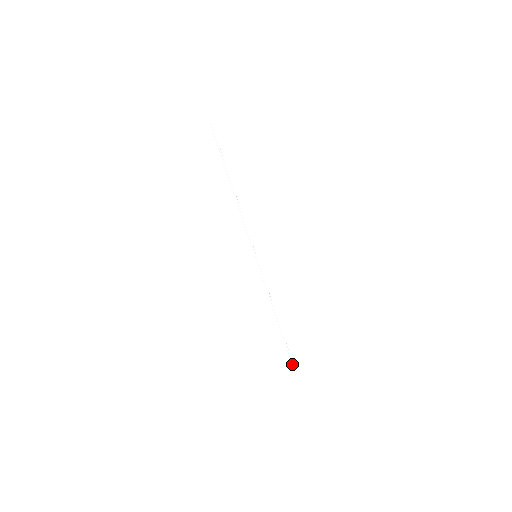
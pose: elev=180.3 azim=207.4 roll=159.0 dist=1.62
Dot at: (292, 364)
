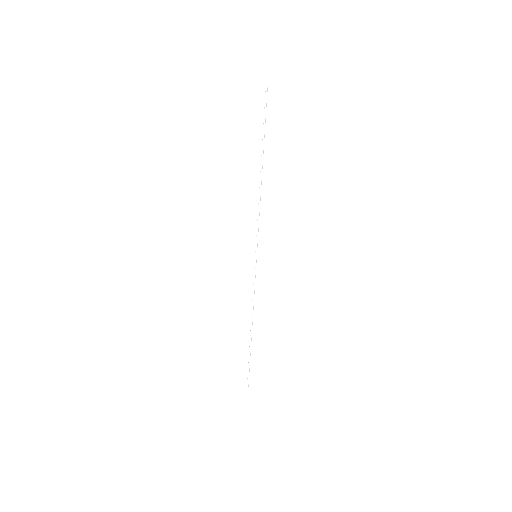
Dot at: occluded
